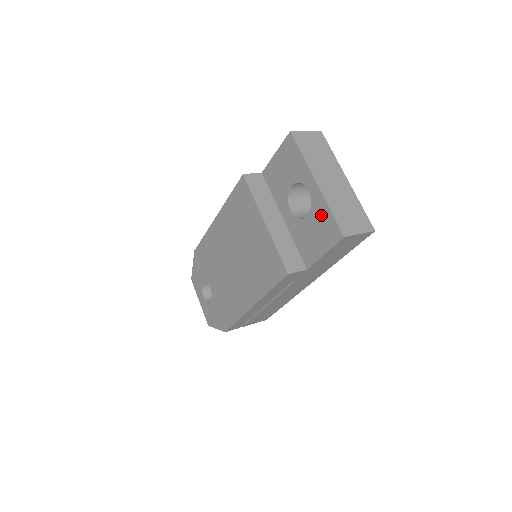
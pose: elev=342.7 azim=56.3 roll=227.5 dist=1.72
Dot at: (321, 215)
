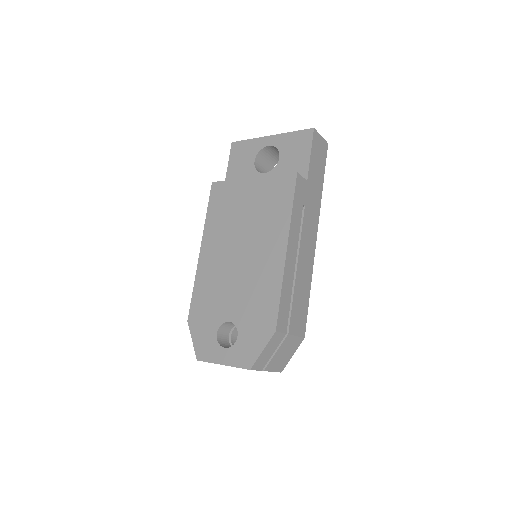
Dot at: (289, 142)
